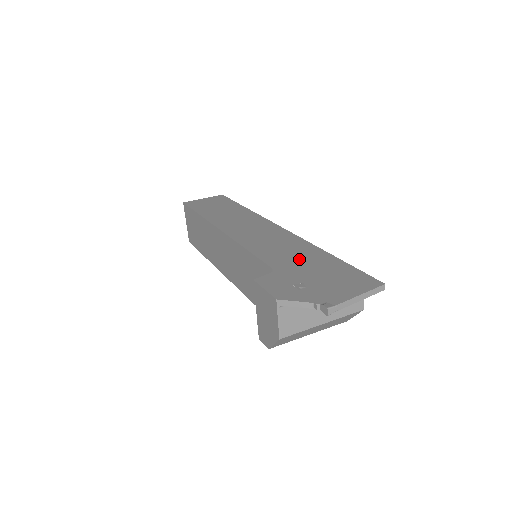
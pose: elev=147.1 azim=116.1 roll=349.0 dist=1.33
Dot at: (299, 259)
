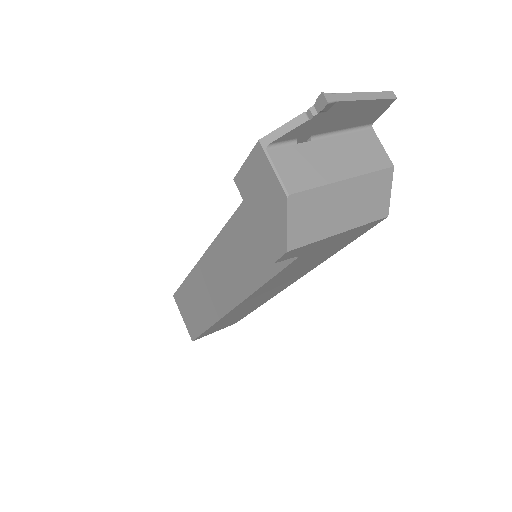
Dot at: occluded
